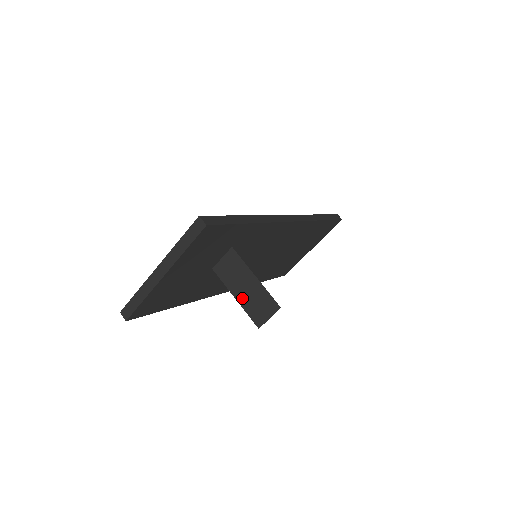
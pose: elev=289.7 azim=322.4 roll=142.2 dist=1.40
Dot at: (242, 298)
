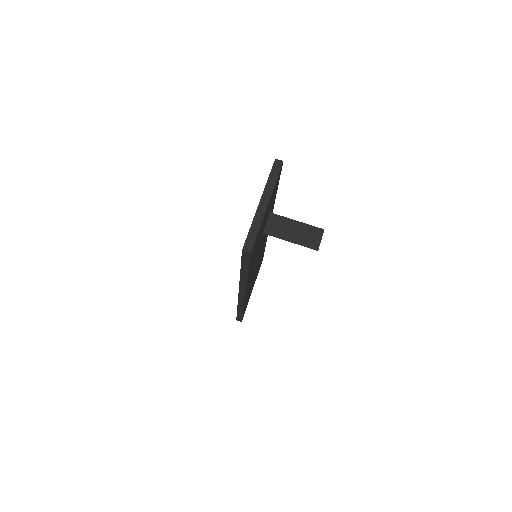
Dot at: (295, 239)
